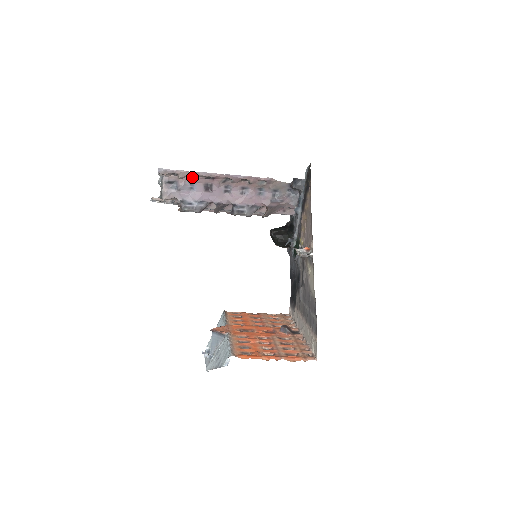
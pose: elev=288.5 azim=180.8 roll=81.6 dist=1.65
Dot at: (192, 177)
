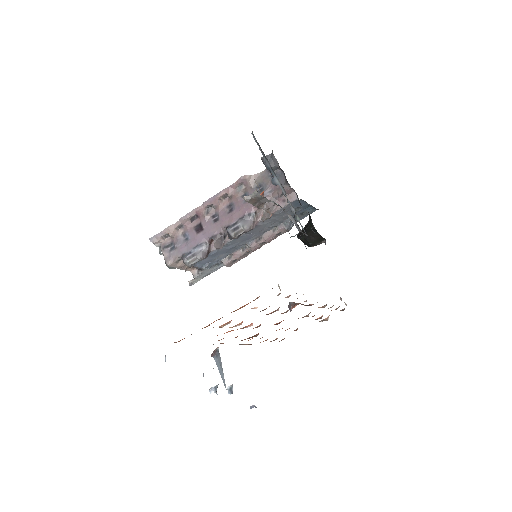
Dot at: (181, 229)
